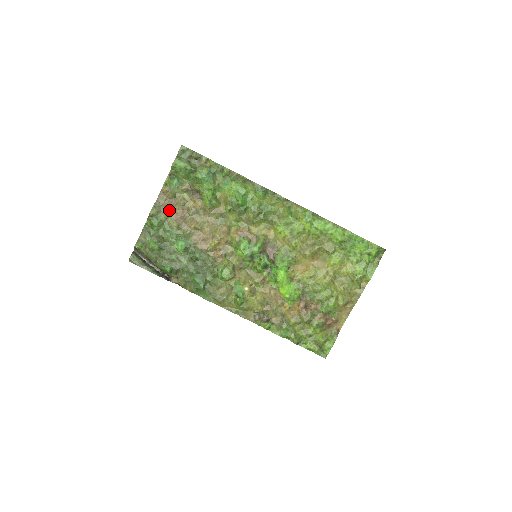
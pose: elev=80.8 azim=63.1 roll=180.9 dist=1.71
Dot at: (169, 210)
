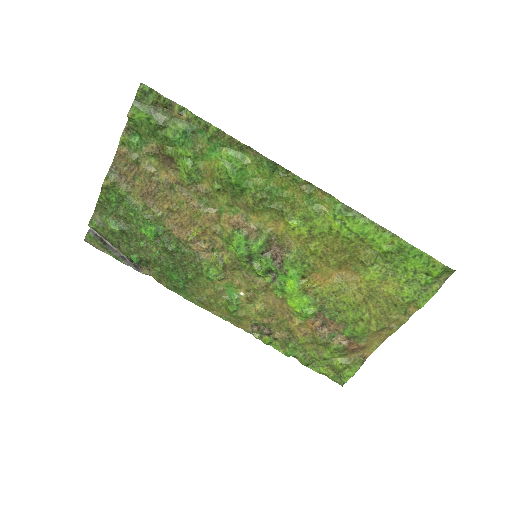
Dot at: (131, 181)
